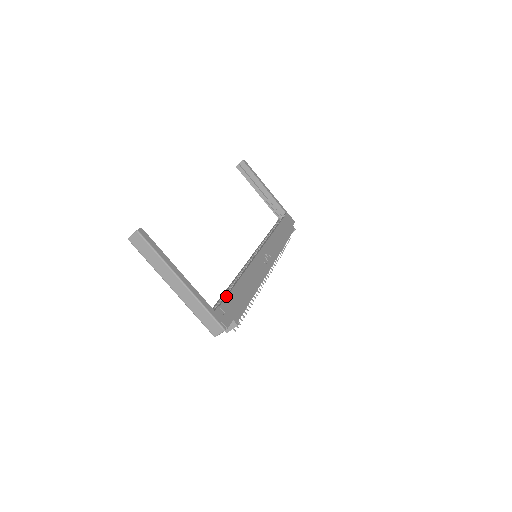
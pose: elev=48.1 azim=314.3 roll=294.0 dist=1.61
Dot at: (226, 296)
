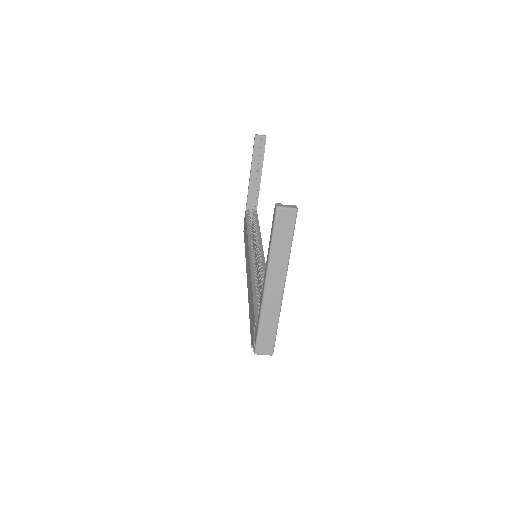
Dot at: occluded
